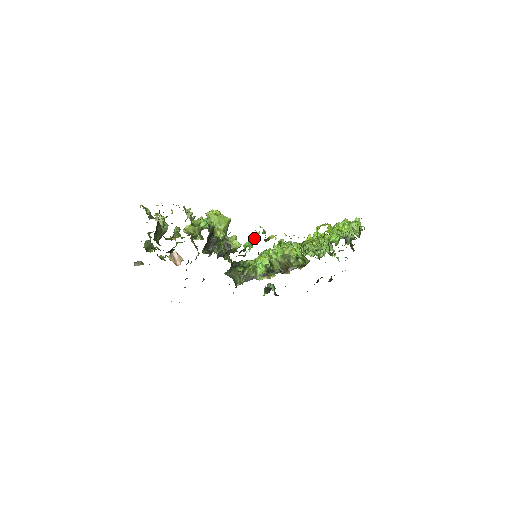
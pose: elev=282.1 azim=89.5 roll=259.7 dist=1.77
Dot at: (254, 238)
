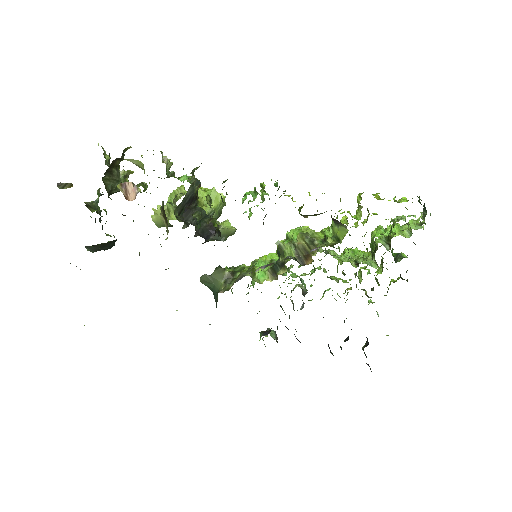
Dot at: occluded
